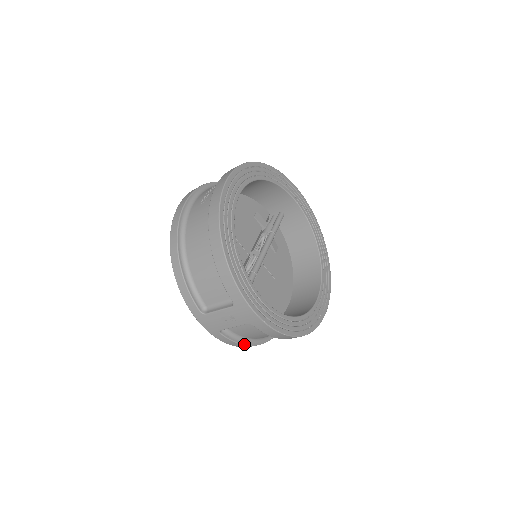
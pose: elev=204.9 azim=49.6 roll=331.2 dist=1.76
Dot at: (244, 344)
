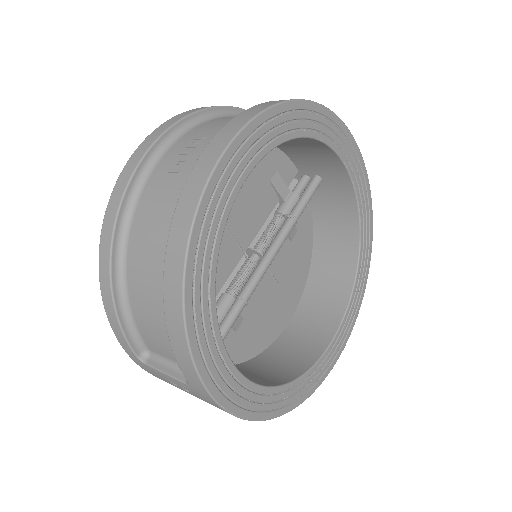
Dot at: occluded
